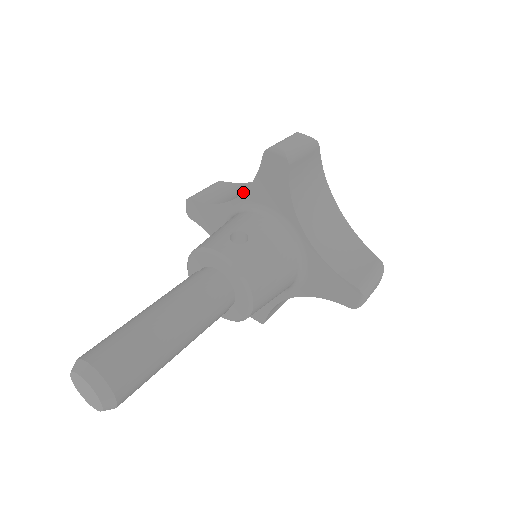
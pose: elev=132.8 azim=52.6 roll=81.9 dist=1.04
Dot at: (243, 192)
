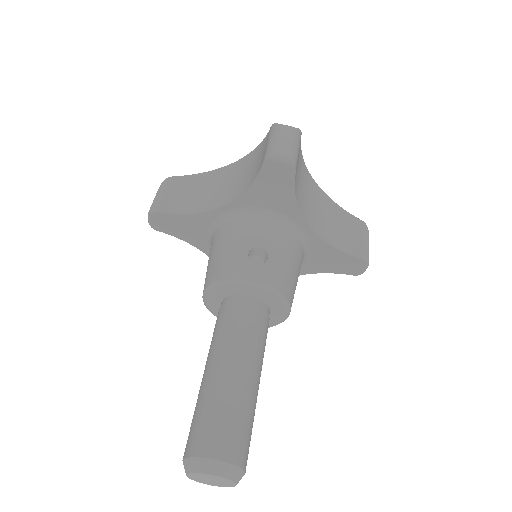
Dot at: (233, 200)
